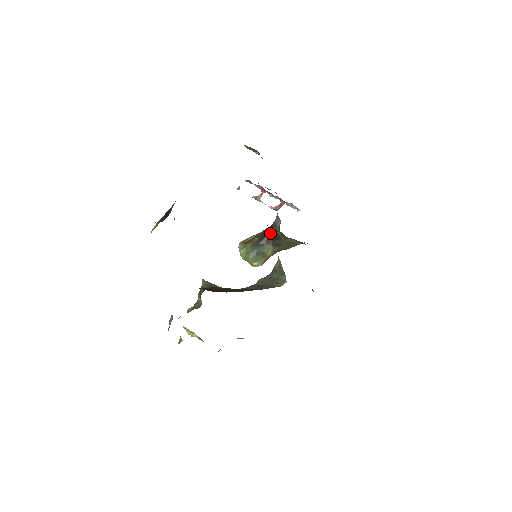
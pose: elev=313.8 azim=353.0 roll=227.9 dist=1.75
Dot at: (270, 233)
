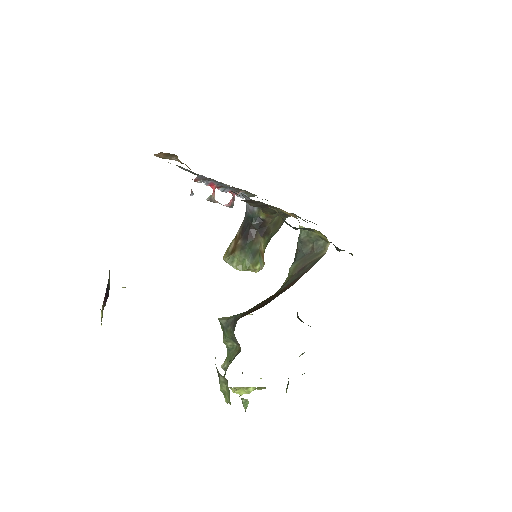
Dot at: (252, 224)
